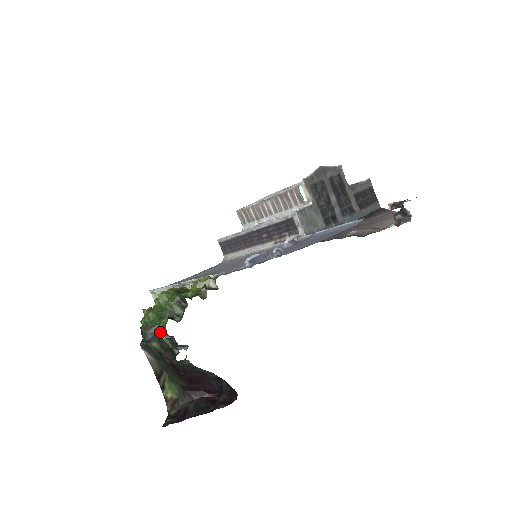
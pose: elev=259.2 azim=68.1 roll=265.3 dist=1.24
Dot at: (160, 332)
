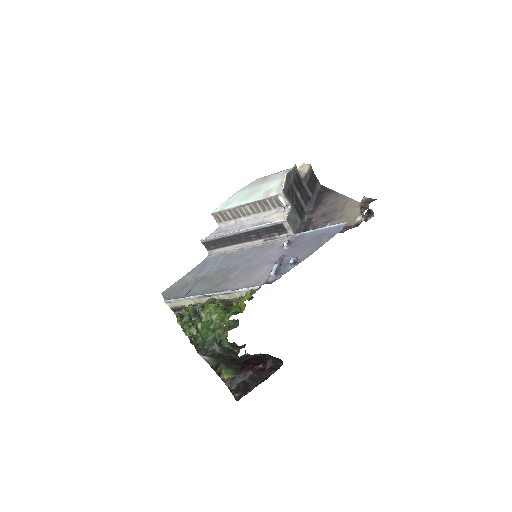
Dot at: (221, 342)
